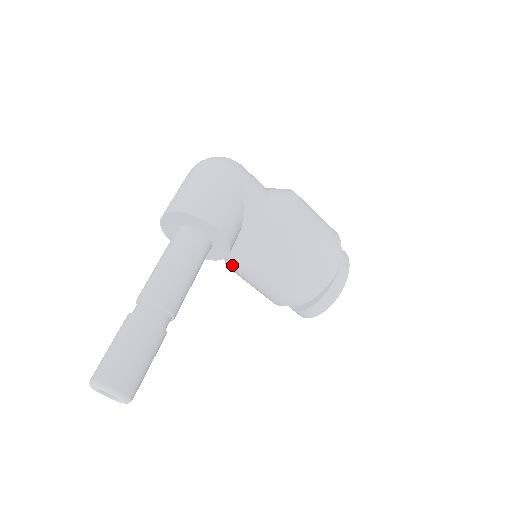
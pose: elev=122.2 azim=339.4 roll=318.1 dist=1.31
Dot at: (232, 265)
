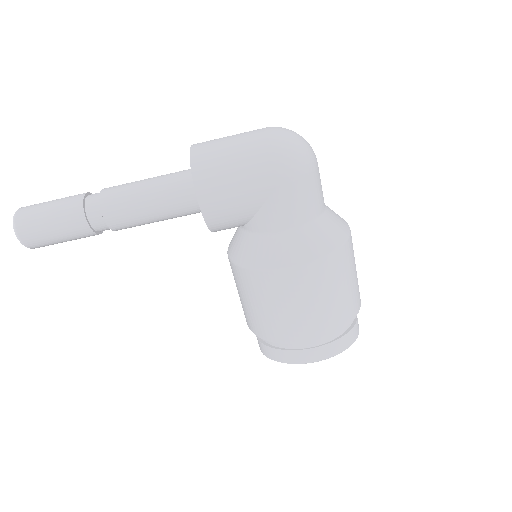
Dot at: occluded
